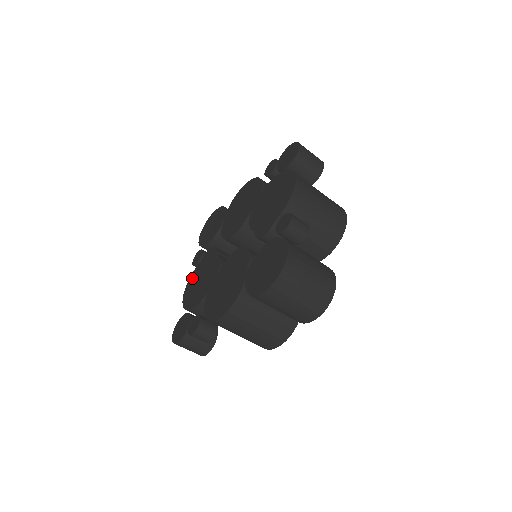
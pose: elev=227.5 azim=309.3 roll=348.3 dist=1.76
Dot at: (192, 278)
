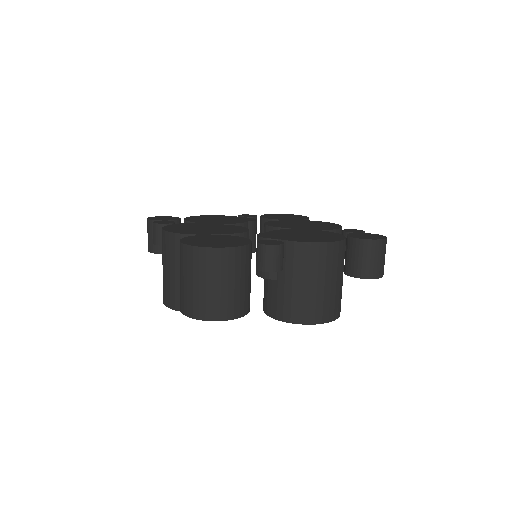
Dot at: (222, 216)
